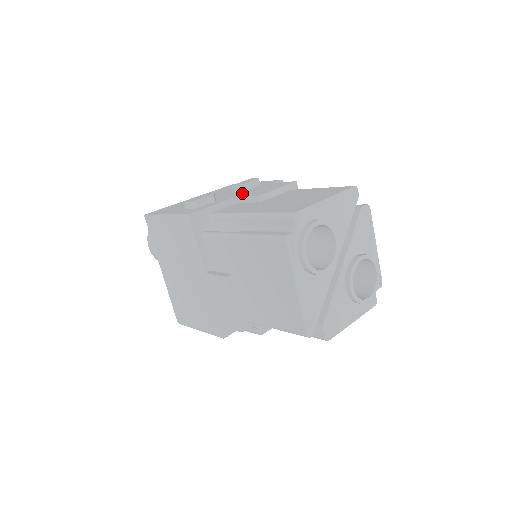
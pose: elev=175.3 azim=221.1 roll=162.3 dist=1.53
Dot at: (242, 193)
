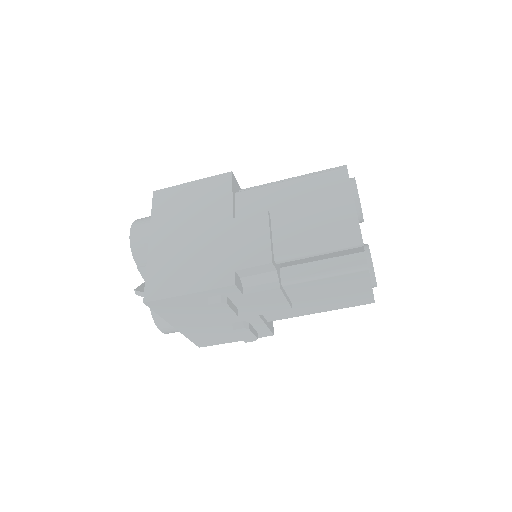
Dot at: occluded
